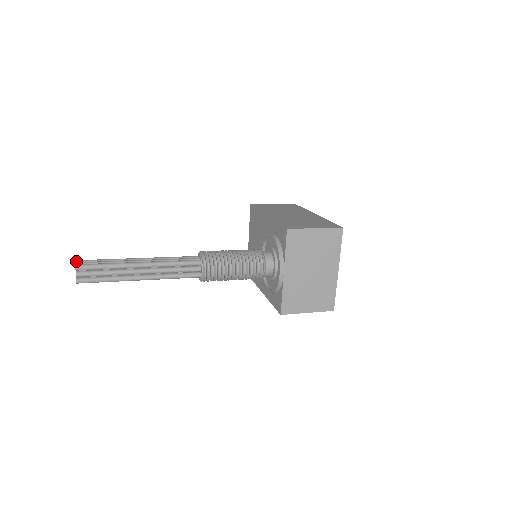
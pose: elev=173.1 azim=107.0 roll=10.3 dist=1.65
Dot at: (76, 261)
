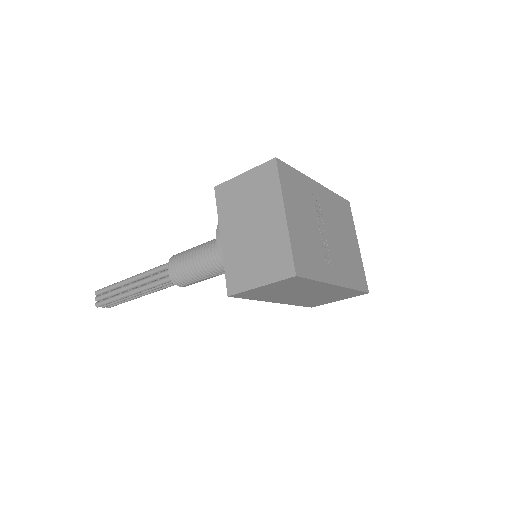
Dot at: occluded
